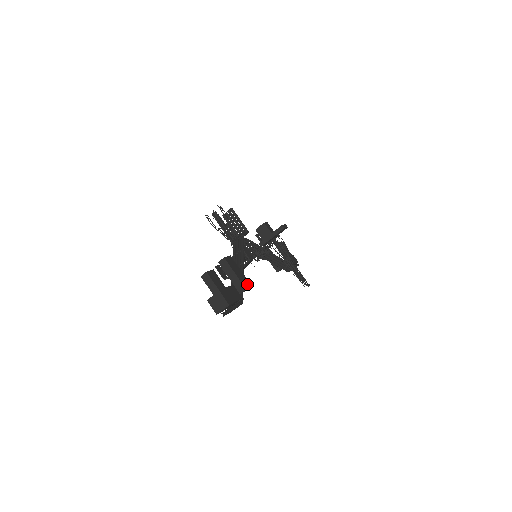
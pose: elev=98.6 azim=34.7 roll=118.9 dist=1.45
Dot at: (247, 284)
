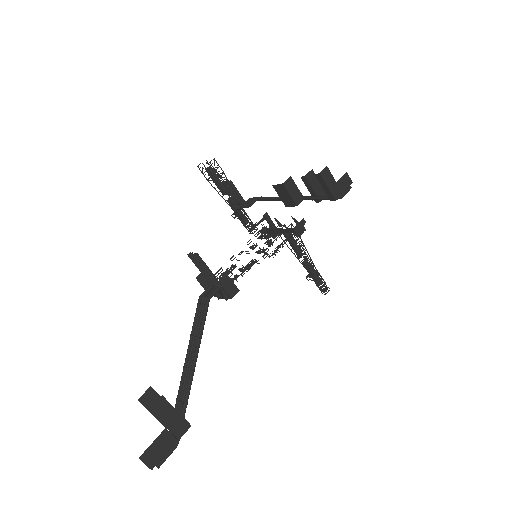
Dot at: (183, 429)
